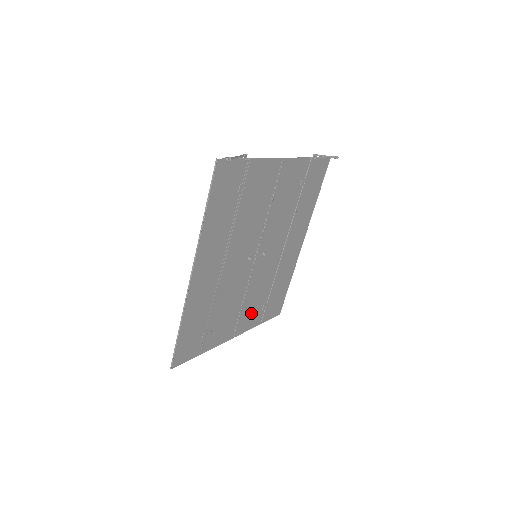
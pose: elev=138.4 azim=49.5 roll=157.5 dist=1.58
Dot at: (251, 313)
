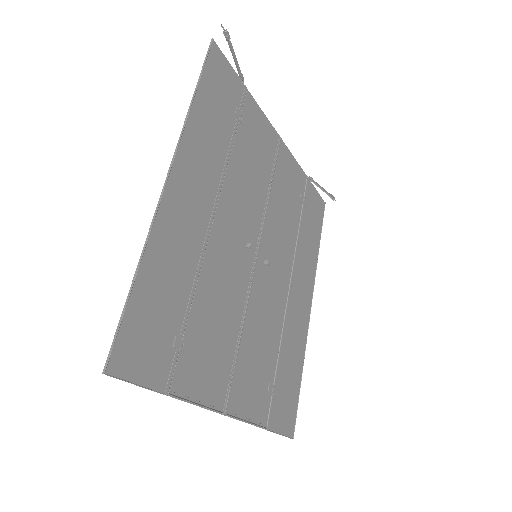
Dot at: (251, 381)
